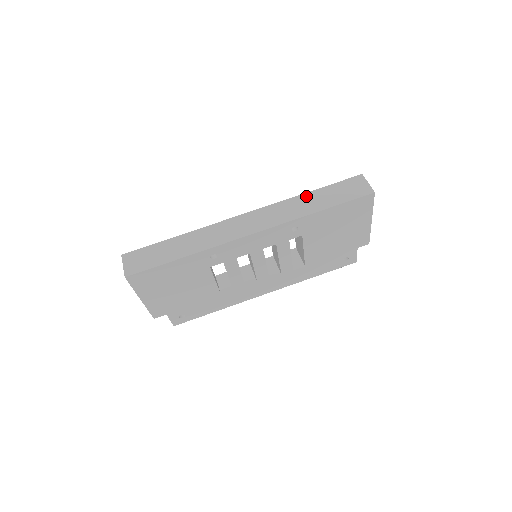
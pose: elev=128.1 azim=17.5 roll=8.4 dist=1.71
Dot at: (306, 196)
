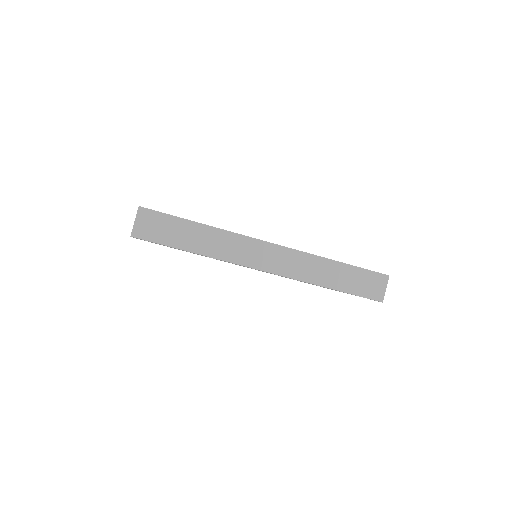
Dot at: (332, 264)
